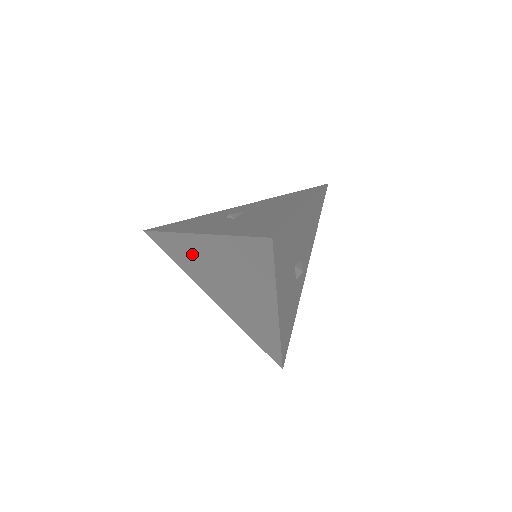
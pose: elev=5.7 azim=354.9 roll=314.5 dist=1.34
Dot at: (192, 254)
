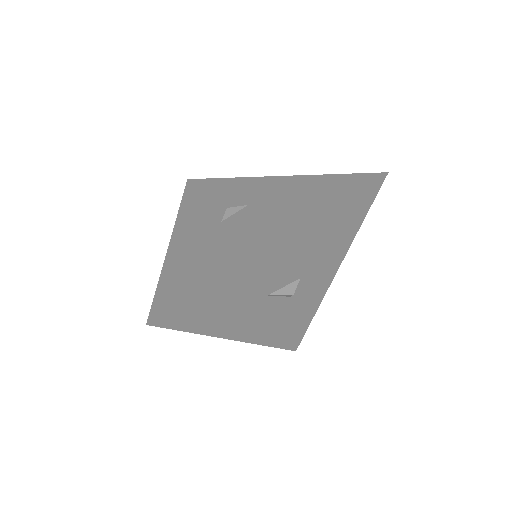
Dot at: occluded
